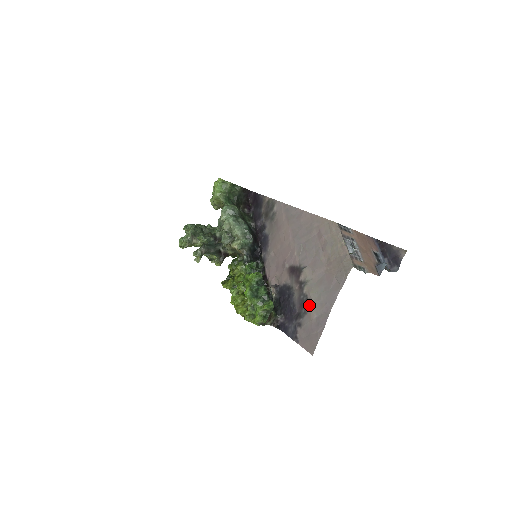
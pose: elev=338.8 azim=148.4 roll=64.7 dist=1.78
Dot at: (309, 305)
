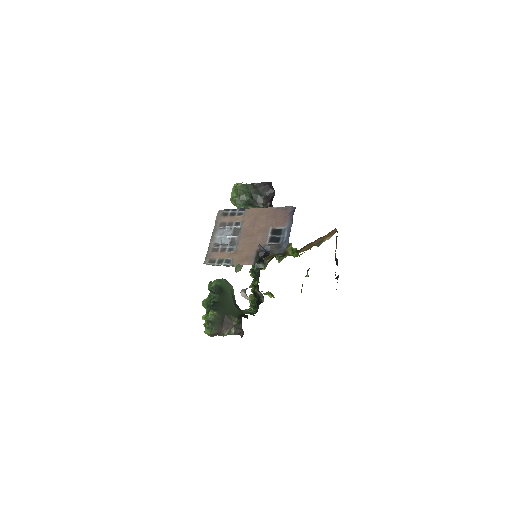
Dot at: occluded
